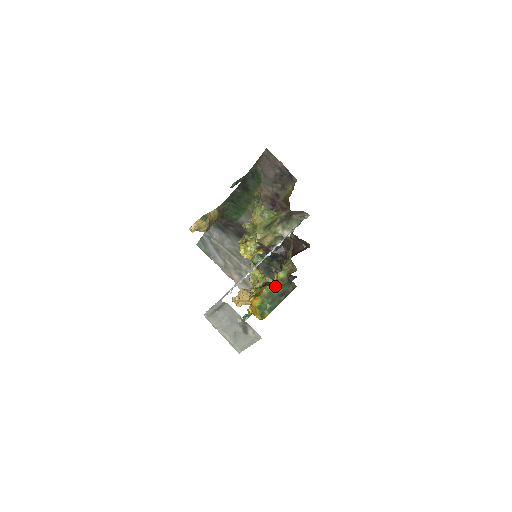
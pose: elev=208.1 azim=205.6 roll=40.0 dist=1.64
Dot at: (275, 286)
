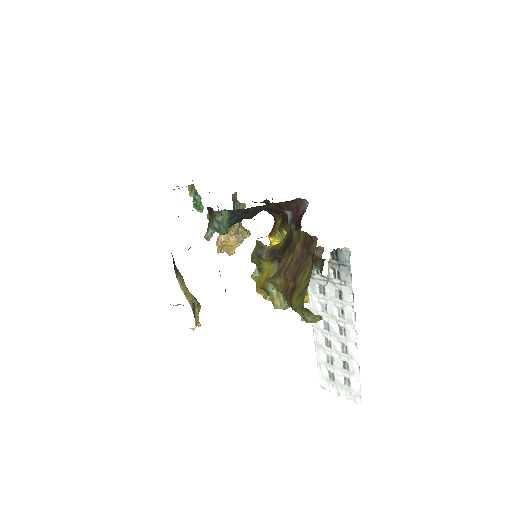
Dot at: occluded
